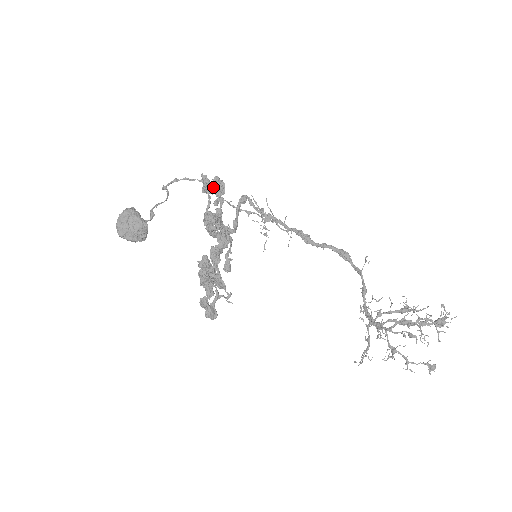
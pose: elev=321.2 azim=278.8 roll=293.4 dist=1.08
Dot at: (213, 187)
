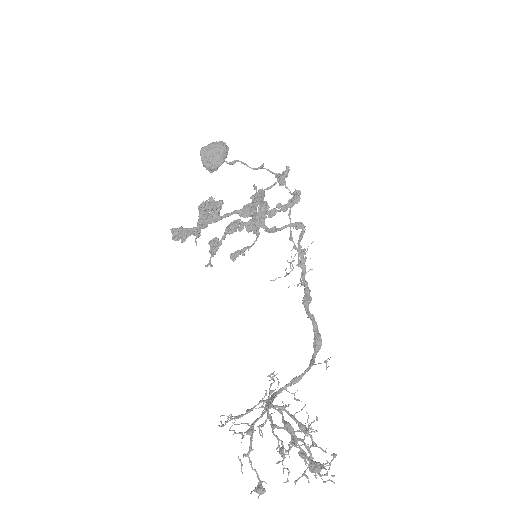
Dot at: occluded
